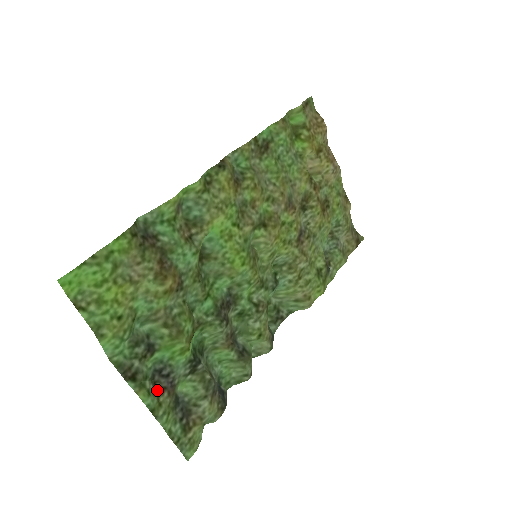
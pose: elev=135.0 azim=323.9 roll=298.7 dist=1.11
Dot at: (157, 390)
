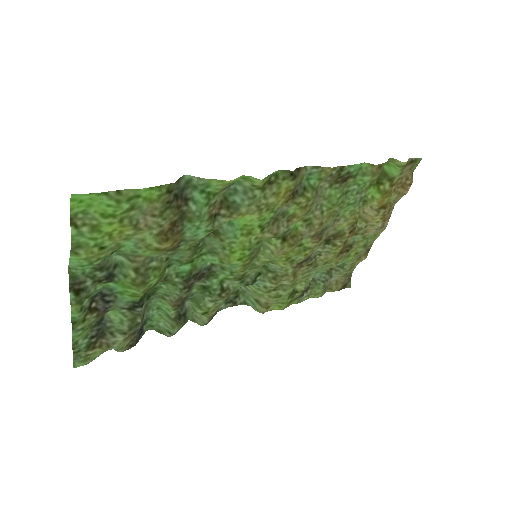
Dot at: (90, 308)
